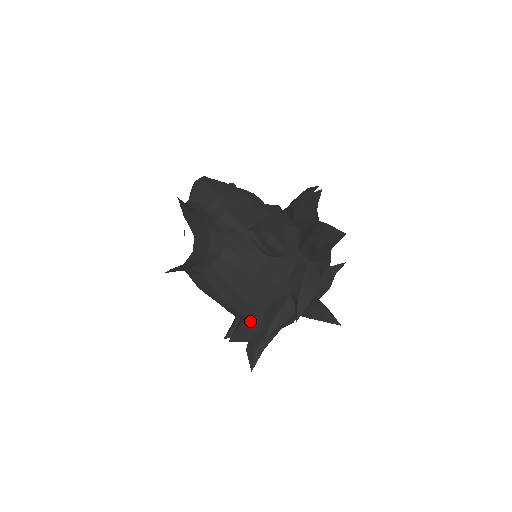
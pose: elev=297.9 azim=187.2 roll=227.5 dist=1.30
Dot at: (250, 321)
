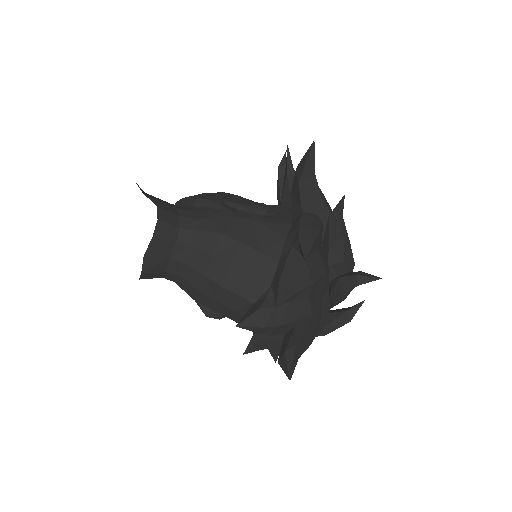
Dot at: (259, 301)
